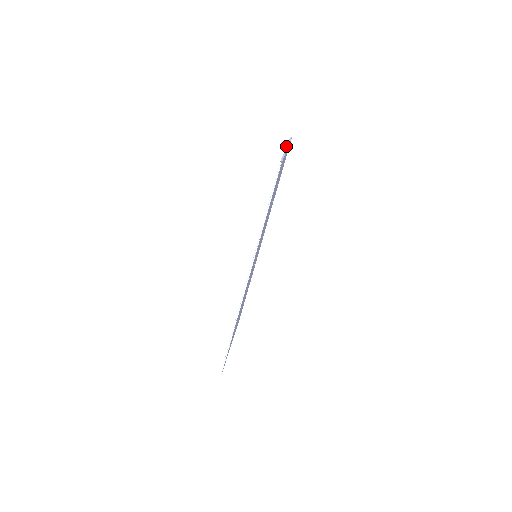
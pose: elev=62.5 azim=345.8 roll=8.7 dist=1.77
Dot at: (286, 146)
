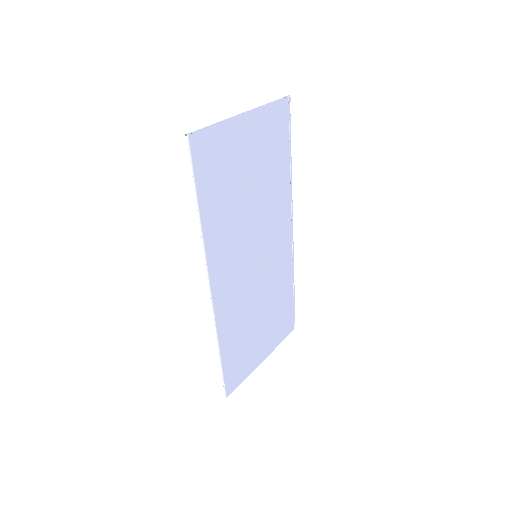
Dot at: (246, 111)
